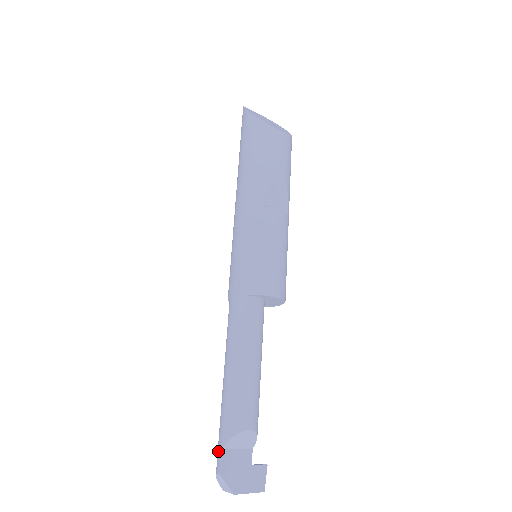
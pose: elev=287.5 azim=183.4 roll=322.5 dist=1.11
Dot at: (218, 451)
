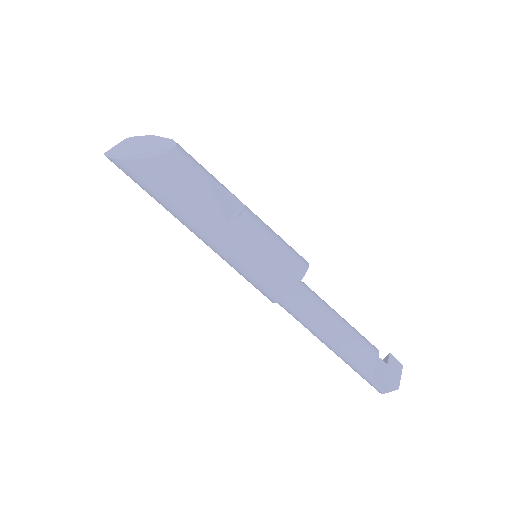
Dot at: (371, 383)
